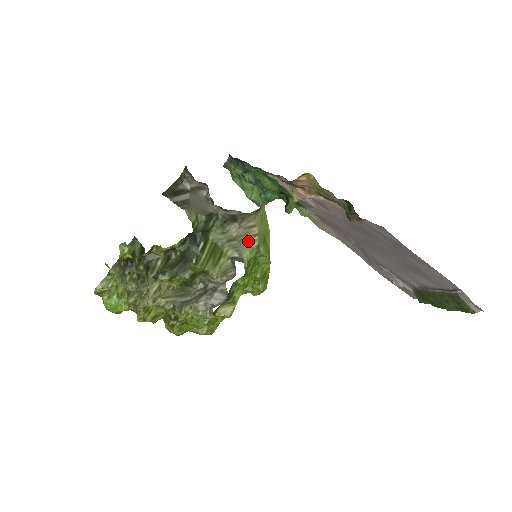
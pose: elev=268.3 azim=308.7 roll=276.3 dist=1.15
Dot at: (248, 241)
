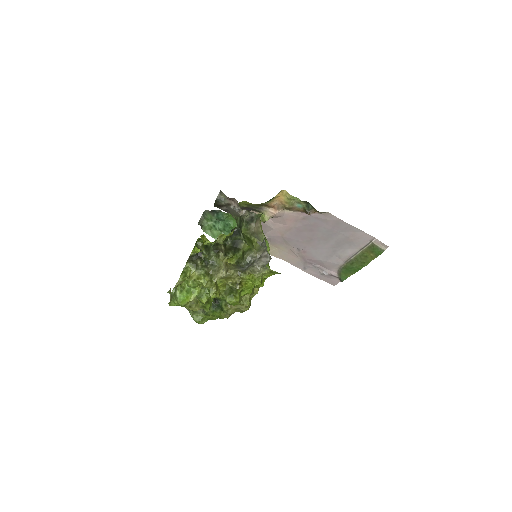
Dot at: (260, 235)
